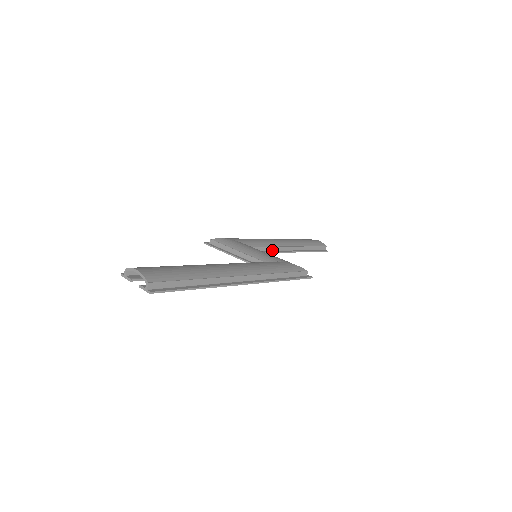
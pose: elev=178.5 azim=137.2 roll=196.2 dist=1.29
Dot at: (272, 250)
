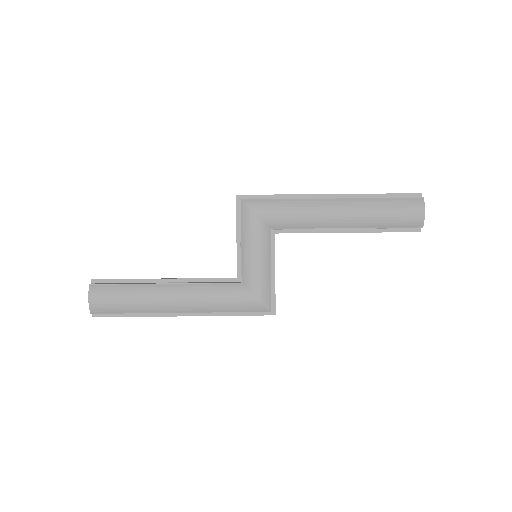
Dot at: (312, 228)
